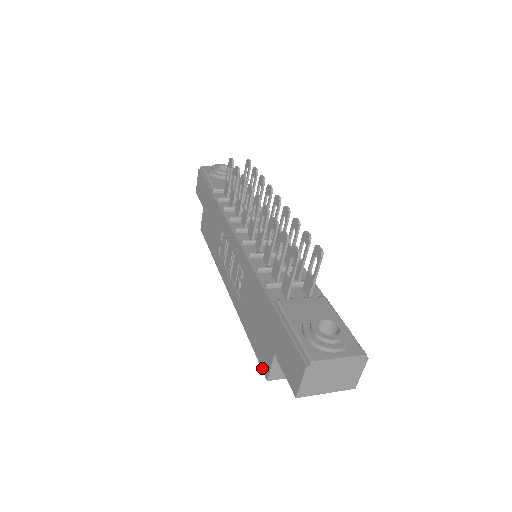
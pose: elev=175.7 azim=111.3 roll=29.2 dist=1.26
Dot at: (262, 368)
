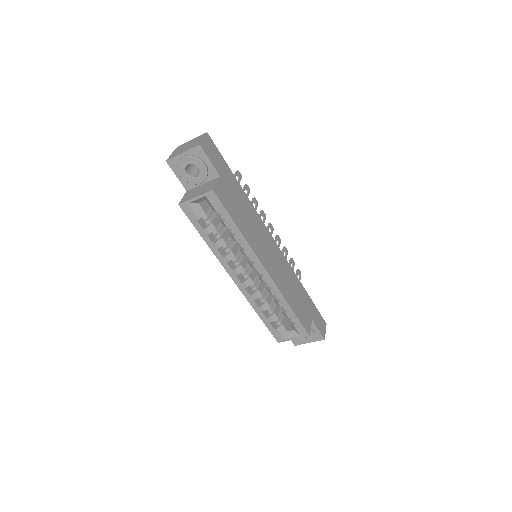
Dot at: (185, 212)
